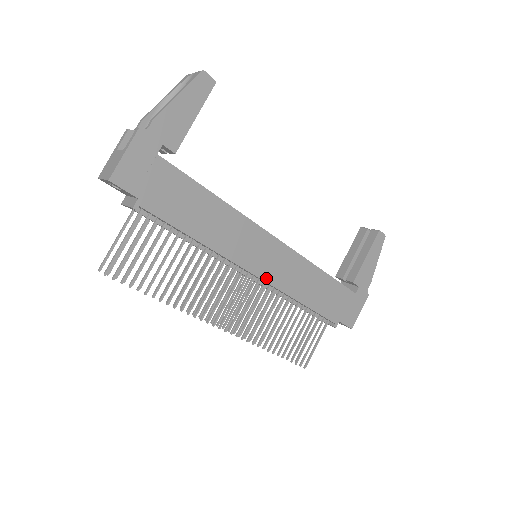
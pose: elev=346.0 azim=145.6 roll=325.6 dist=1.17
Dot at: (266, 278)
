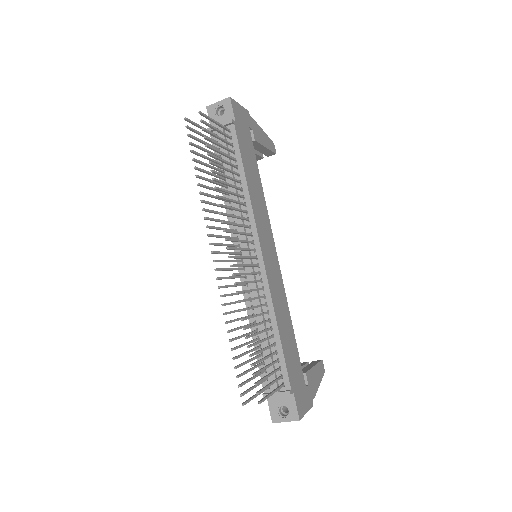
Dot at: (266, 265)
